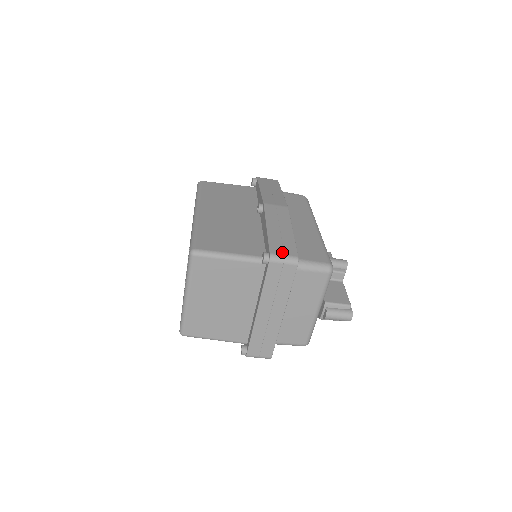
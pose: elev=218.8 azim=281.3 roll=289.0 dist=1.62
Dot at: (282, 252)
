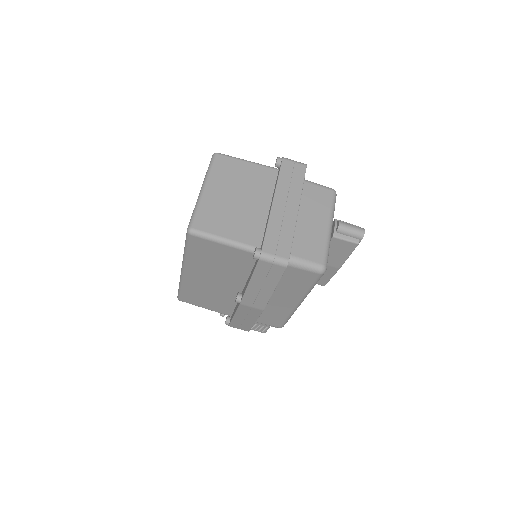
Dot at: occluded
